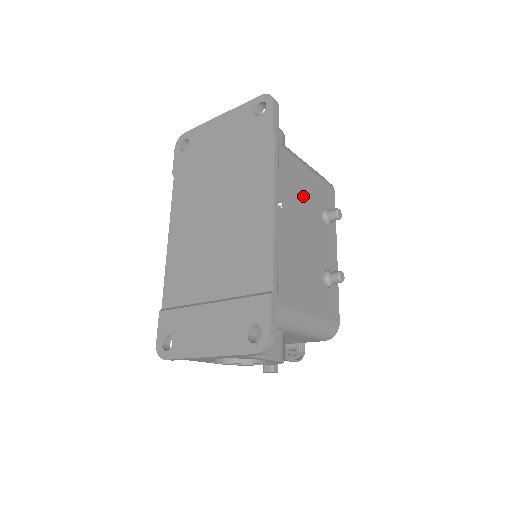
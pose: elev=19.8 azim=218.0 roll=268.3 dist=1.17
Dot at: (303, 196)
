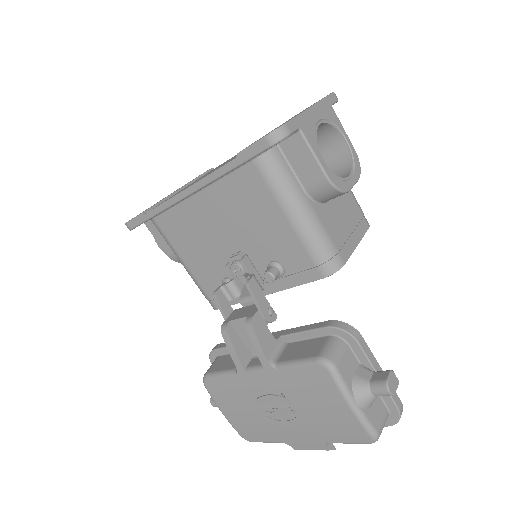
Dot at: occluded
